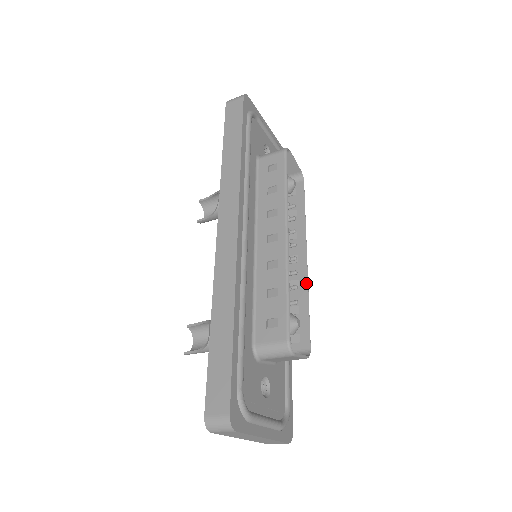
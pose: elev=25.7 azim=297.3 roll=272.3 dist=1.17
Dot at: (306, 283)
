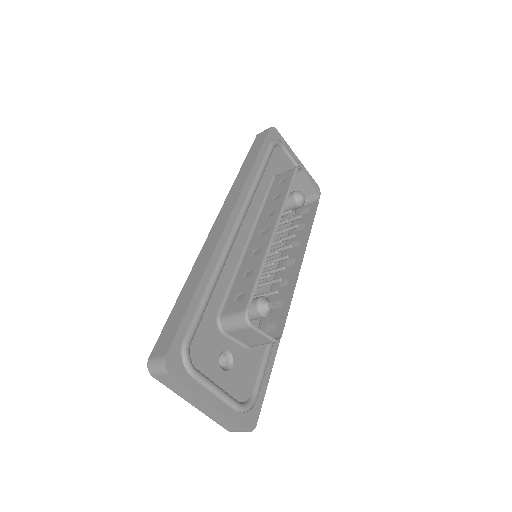
Dot at: (295, 281)
